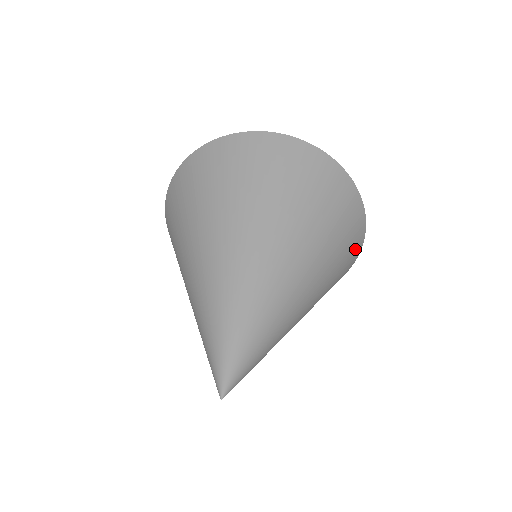
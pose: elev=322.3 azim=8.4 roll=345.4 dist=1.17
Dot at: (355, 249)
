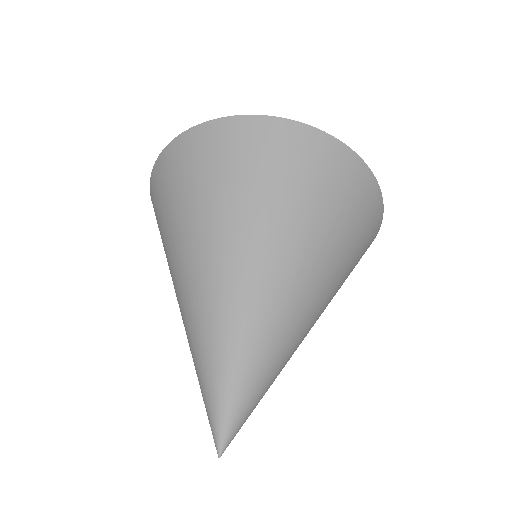
Dot at: occluded
